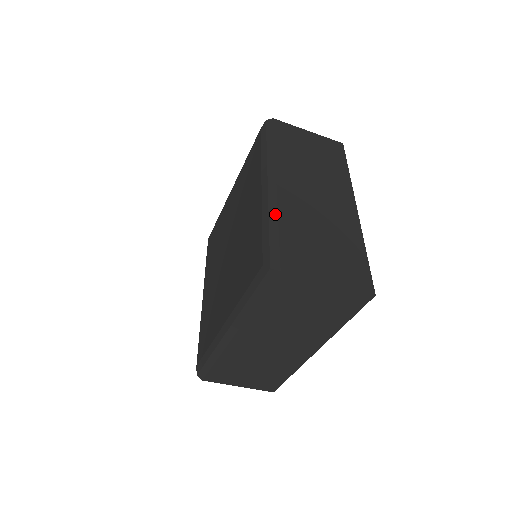
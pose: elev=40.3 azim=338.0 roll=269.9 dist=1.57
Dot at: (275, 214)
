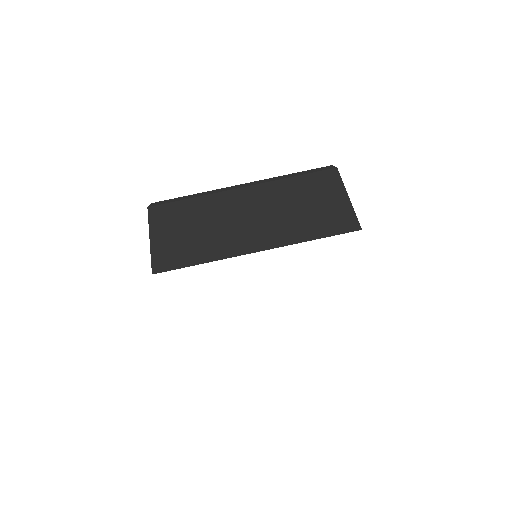
Dot at: occluded
